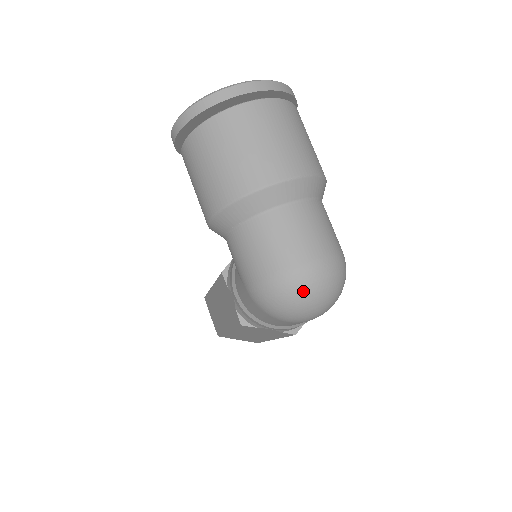
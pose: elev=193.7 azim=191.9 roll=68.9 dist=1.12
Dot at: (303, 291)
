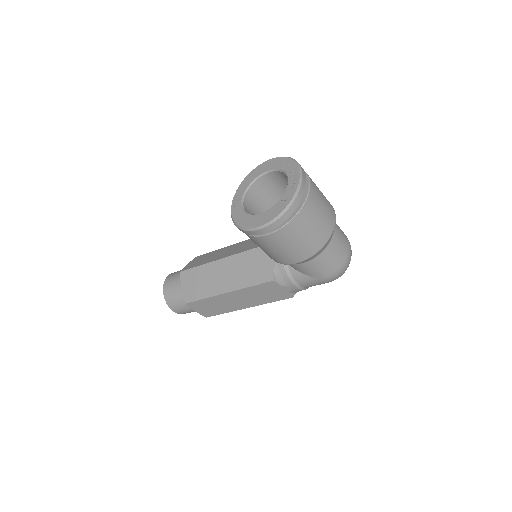
Dot at: occluded
